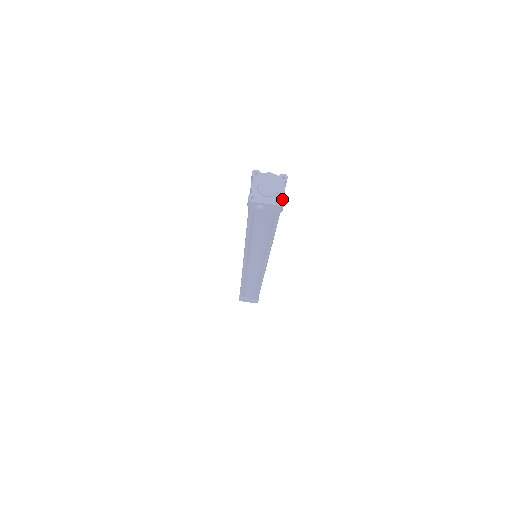
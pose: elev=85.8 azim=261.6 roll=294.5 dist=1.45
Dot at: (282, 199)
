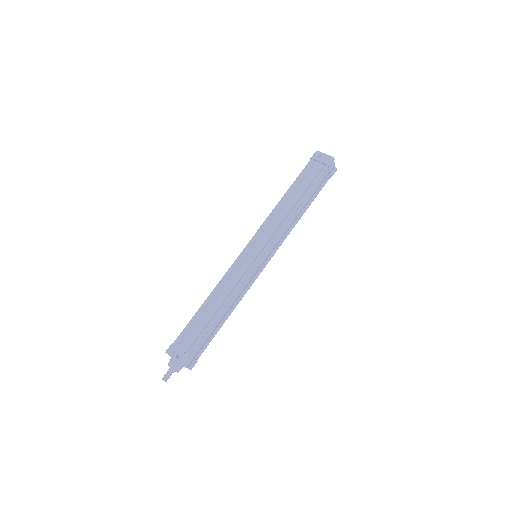
Dot at: (333, 160)
